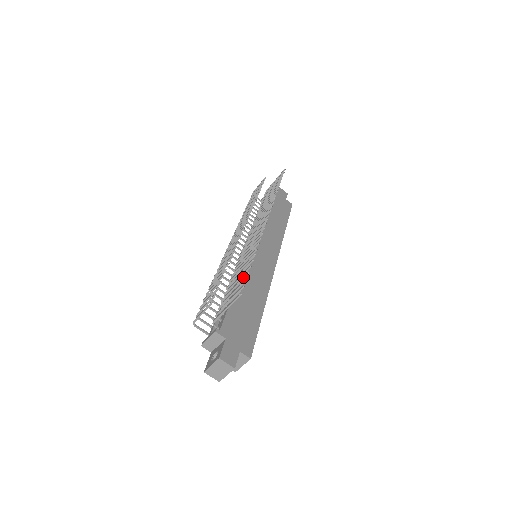
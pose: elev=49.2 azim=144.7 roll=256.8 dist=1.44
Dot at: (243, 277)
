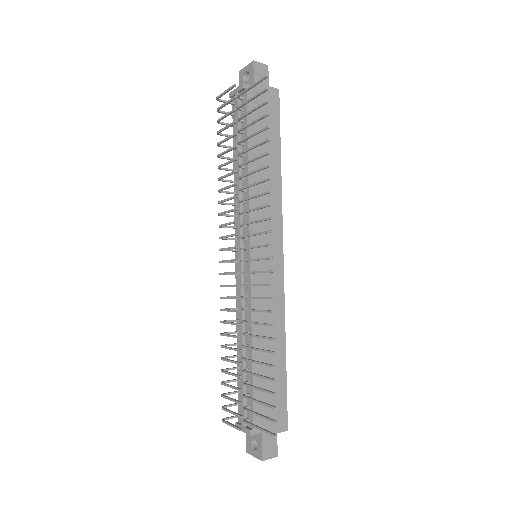
Dot at: occluded
